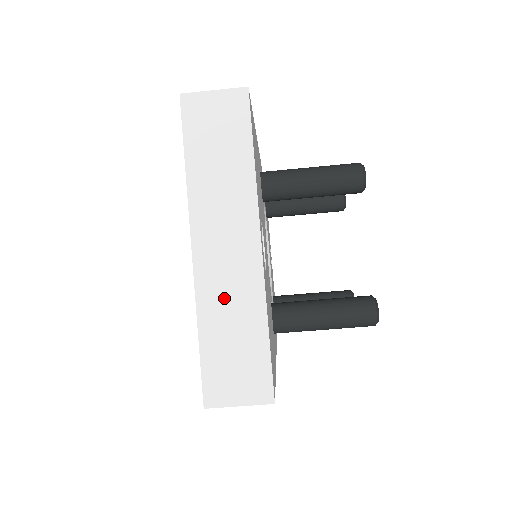
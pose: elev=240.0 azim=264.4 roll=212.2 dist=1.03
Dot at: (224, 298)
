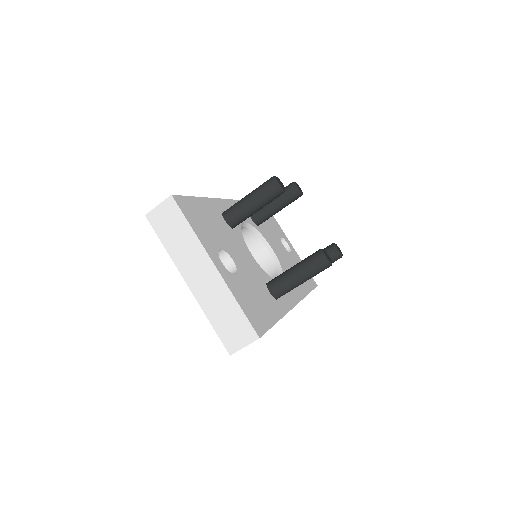
Dot at: (212, 300)
